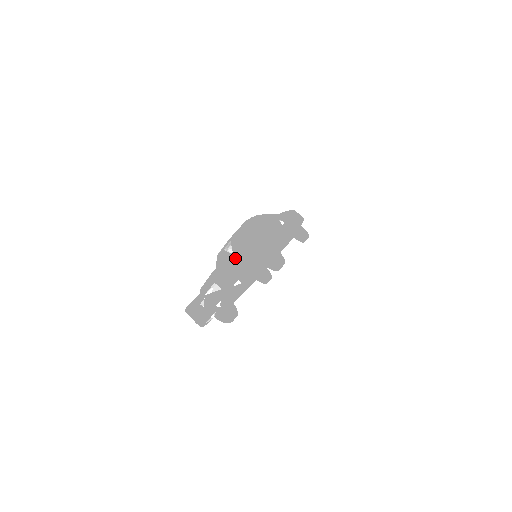
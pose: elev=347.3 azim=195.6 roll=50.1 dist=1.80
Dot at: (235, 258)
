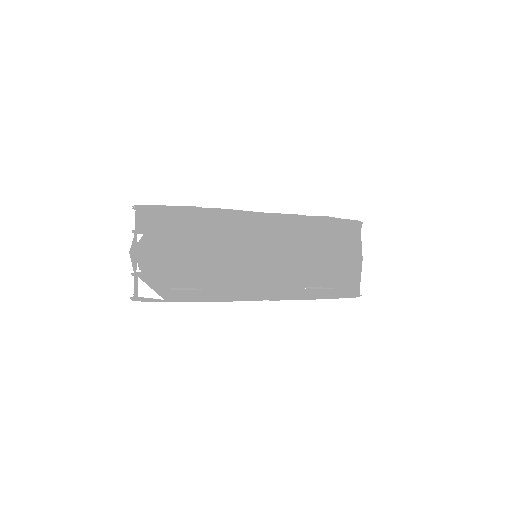
Dot at: occluded
